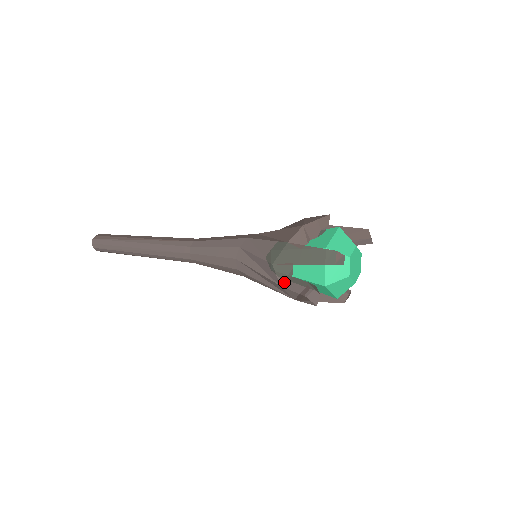
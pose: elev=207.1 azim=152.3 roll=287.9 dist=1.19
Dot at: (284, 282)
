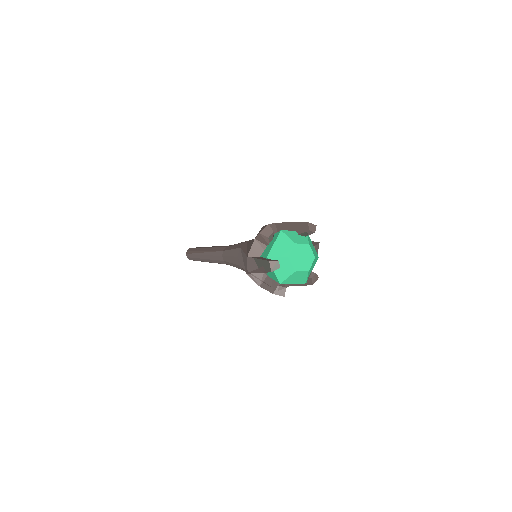
Dot at: (262, 282)
